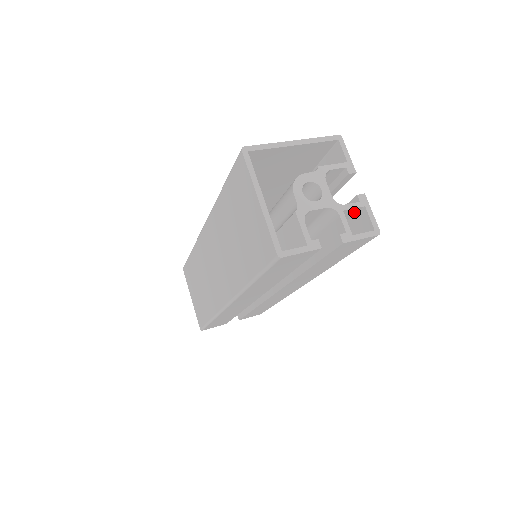
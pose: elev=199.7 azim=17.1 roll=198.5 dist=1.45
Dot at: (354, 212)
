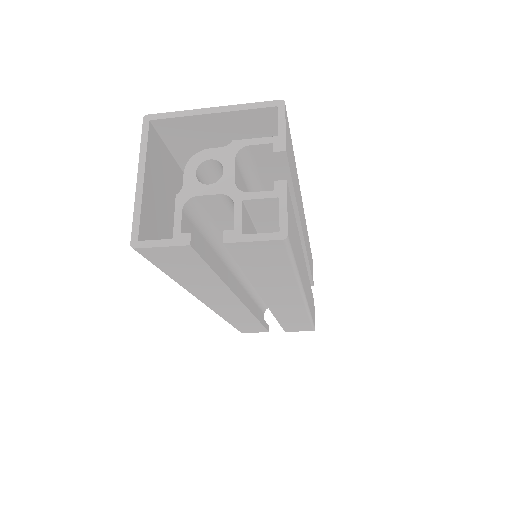
Dot at: (274, 205)
